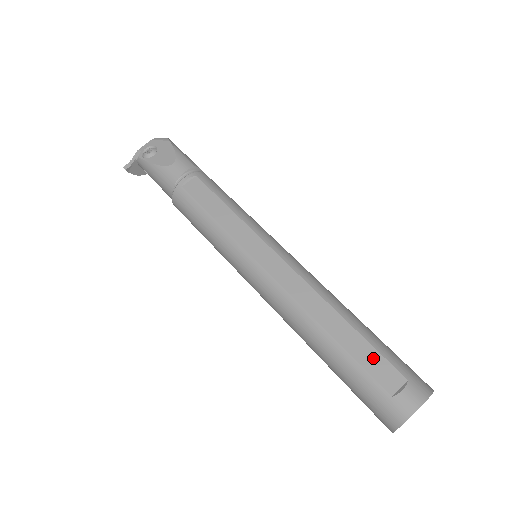
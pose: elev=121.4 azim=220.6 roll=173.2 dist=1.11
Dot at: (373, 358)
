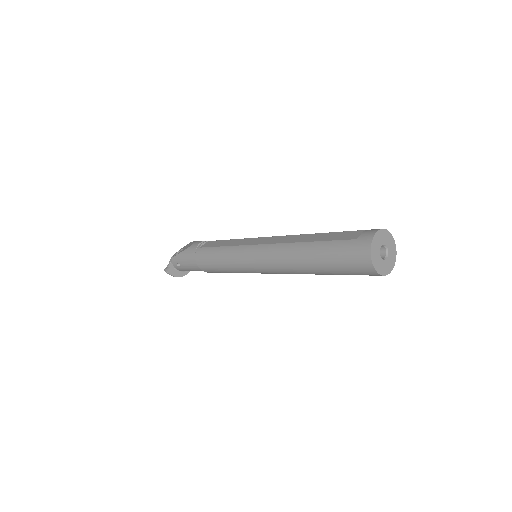
Dot at: (339, 235)
